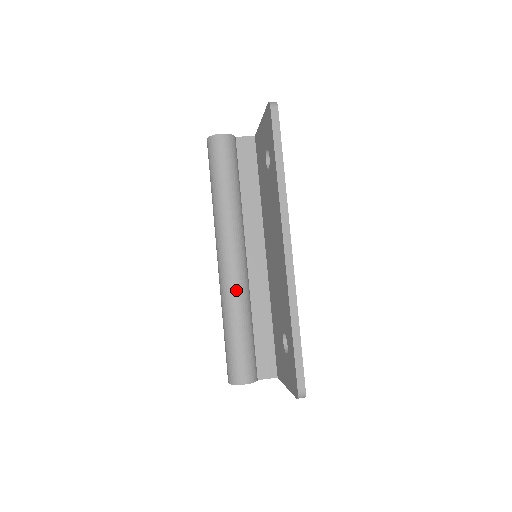
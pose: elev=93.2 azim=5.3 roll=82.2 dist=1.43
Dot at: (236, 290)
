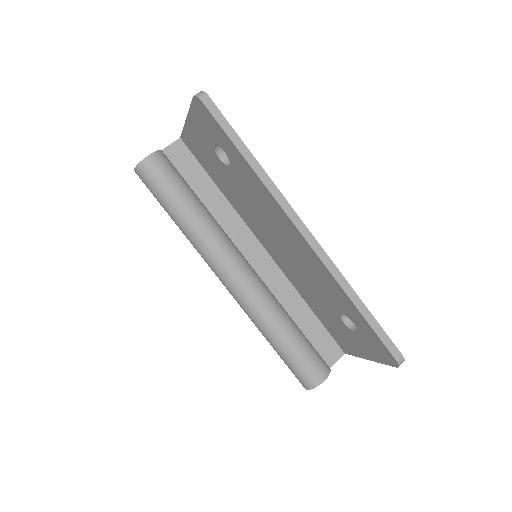
Dot at: (262, 301)
